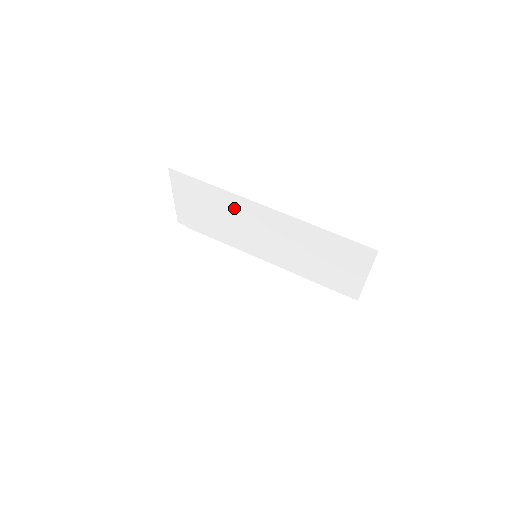
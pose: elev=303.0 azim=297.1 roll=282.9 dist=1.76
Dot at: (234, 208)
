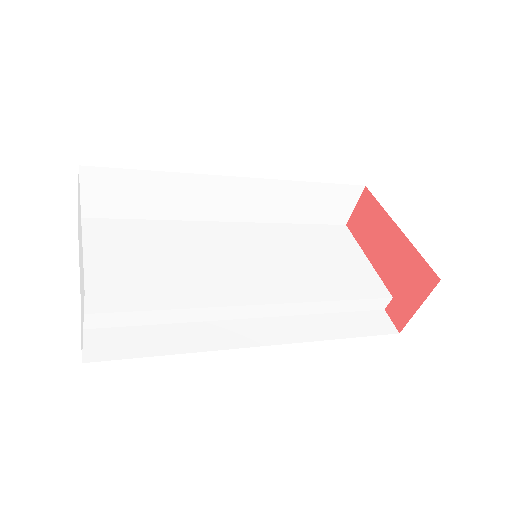
Dot at: (190, 239)
